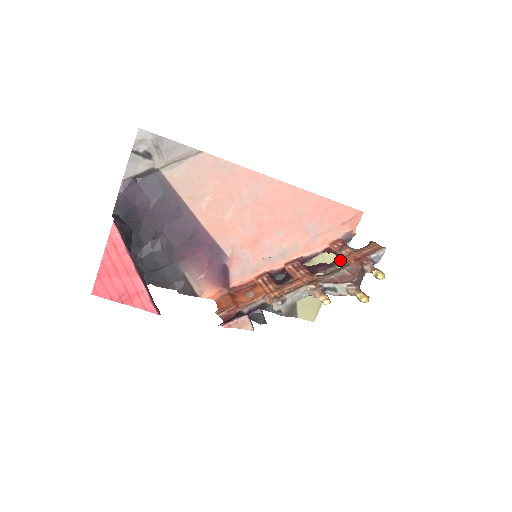
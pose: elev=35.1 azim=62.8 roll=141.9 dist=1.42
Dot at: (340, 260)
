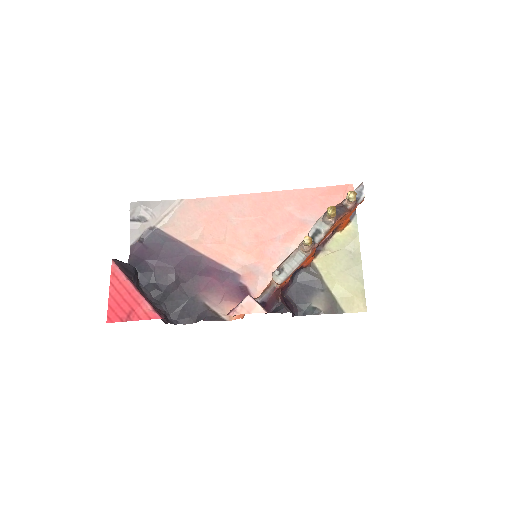
Dot at: occluded
